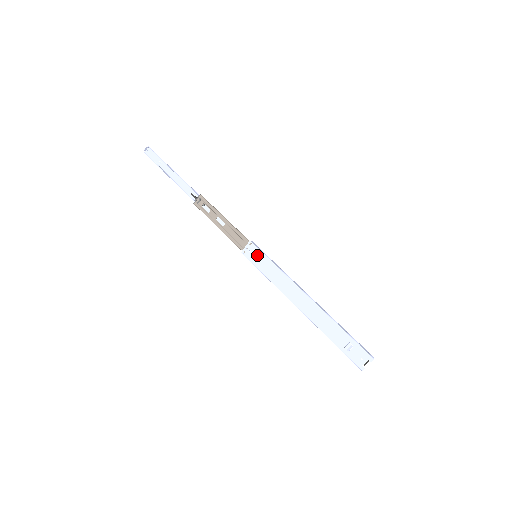
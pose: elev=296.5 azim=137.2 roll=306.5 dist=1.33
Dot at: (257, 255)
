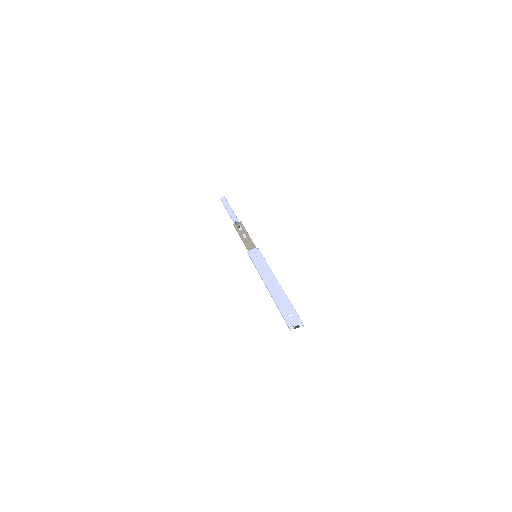
Dot at: (257, 255)
